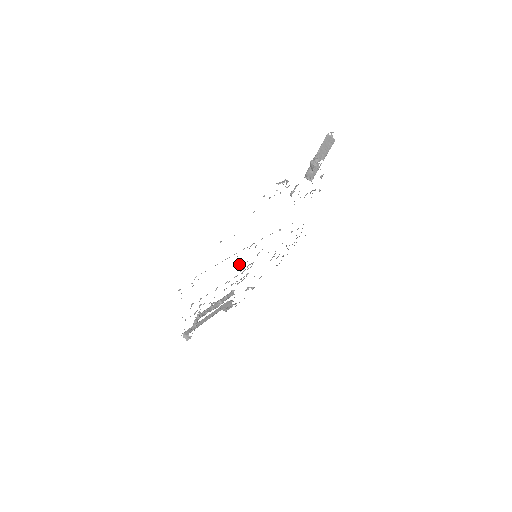
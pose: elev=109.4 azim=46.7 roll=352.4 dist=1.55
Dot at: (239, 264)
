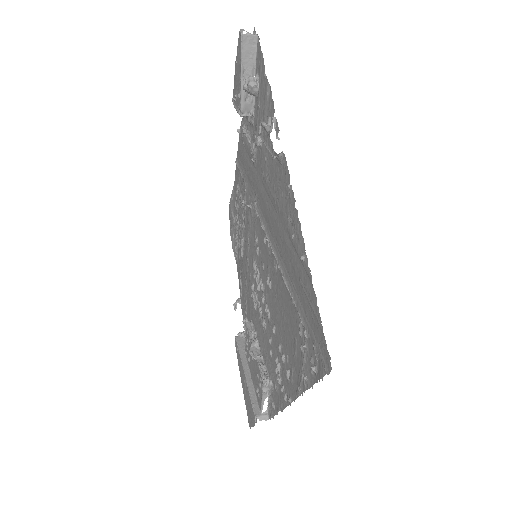
Dot at: (267, 278)
